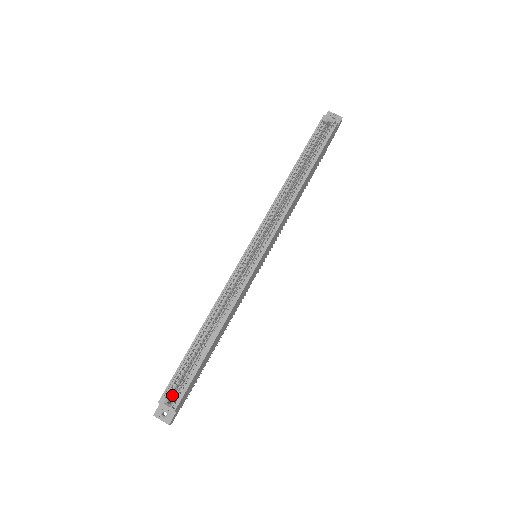
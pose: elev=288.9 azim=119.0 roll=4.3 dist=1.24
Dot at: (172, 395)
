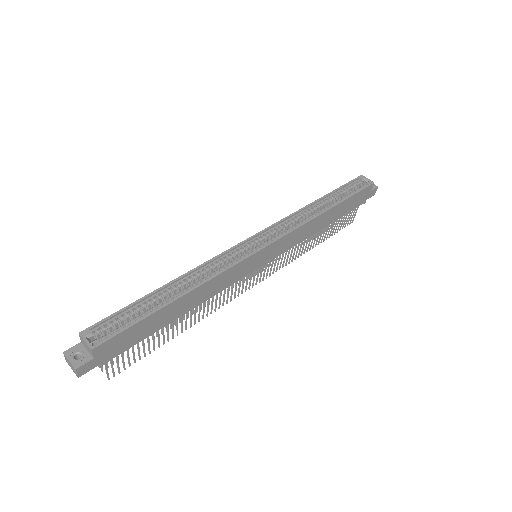
Dot at: (99, 338)
